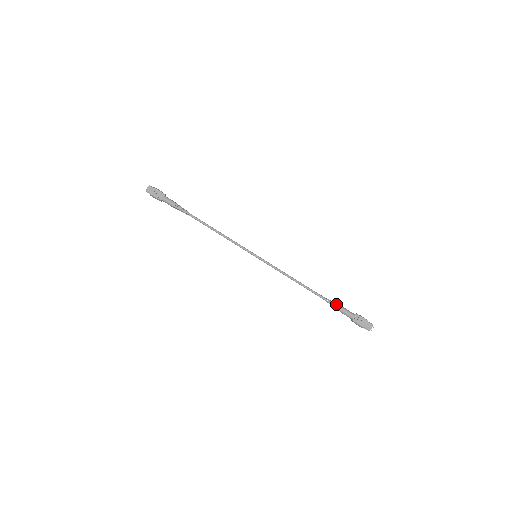
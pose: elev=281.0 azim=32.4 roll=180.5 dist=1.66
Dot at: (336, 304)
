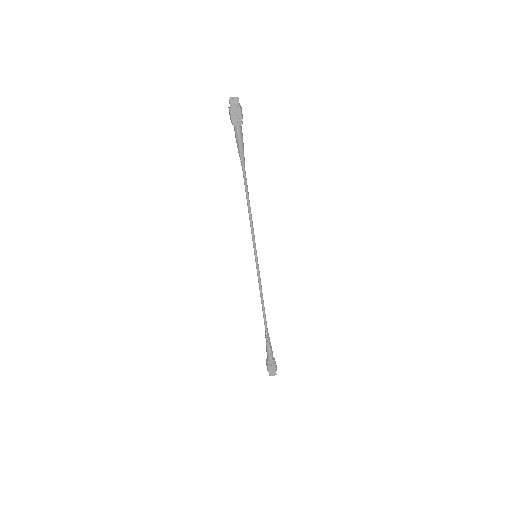
Dot at: occluded
